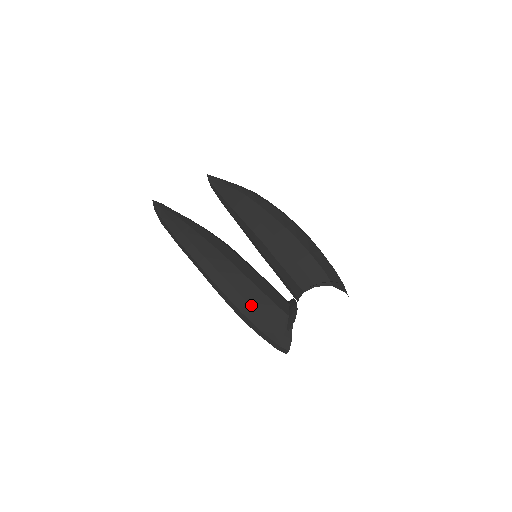
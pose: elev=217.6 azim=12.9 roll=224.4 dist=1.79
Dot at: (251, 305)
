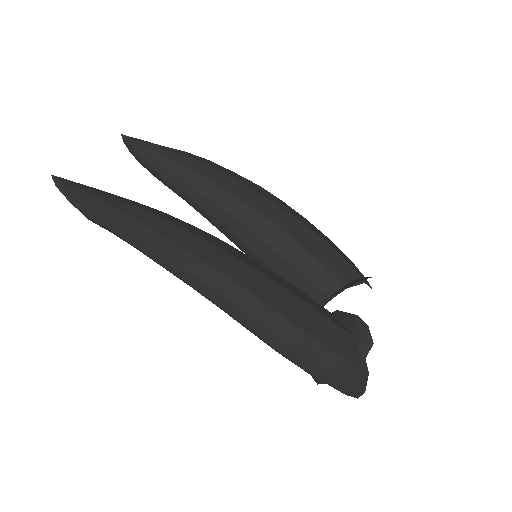
Dot at: (310, 334)
